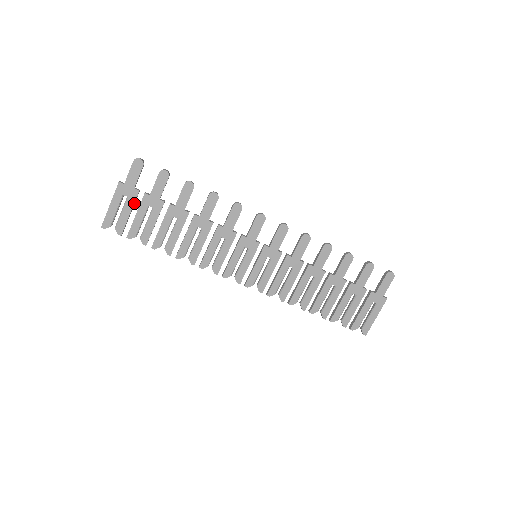
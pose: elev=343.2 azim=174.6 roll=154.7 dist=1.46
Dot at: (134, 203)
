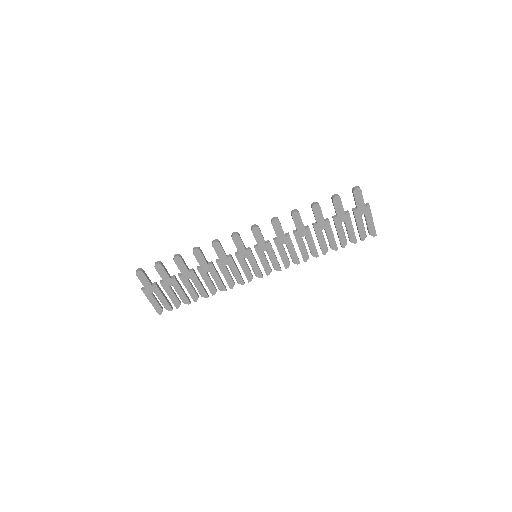
Dot at: (161, 291)
